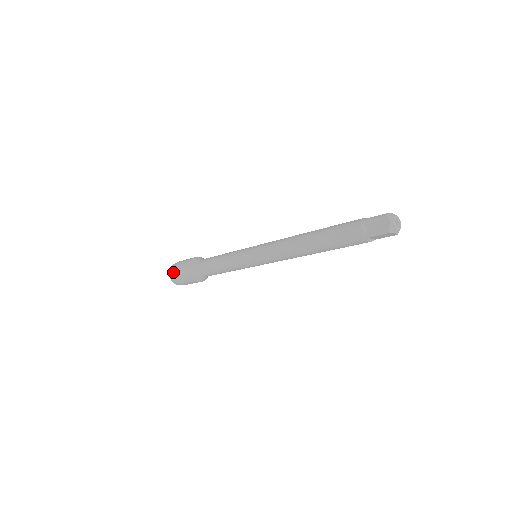
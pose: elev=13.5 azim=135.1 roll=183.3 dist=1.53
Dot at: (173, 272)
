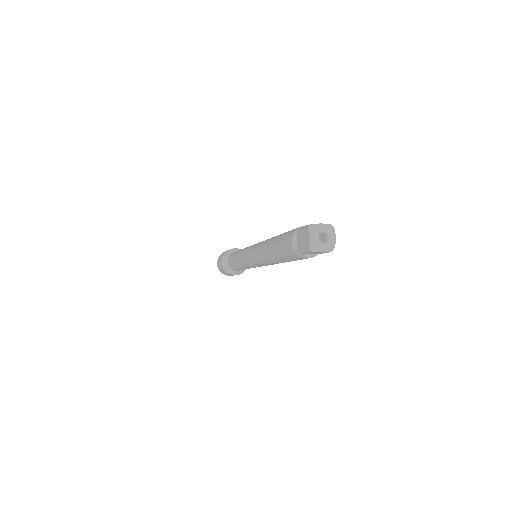
Dot at: (217, 263)
